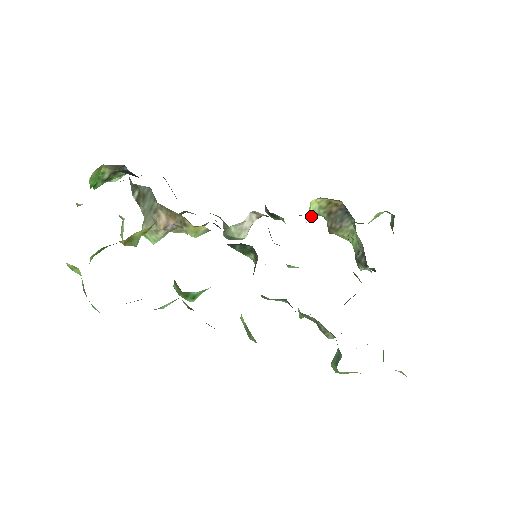
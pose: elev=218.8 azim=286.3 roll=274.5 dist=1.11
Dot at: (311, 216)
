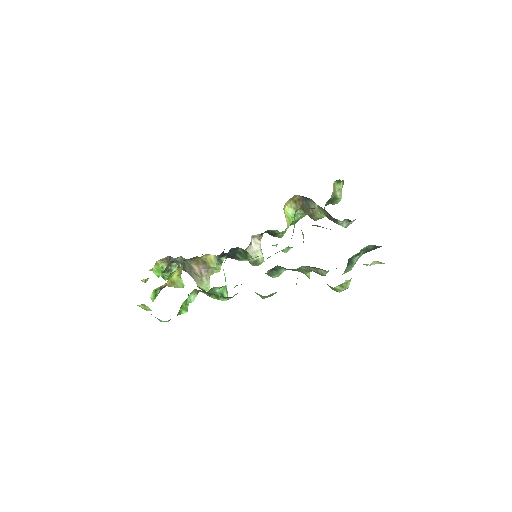
Dot at: (295, 218)
